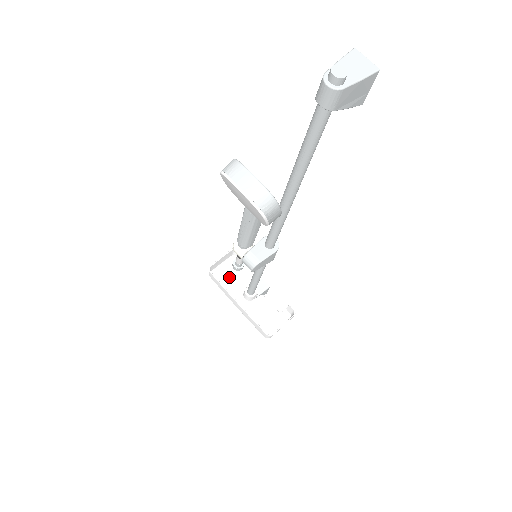
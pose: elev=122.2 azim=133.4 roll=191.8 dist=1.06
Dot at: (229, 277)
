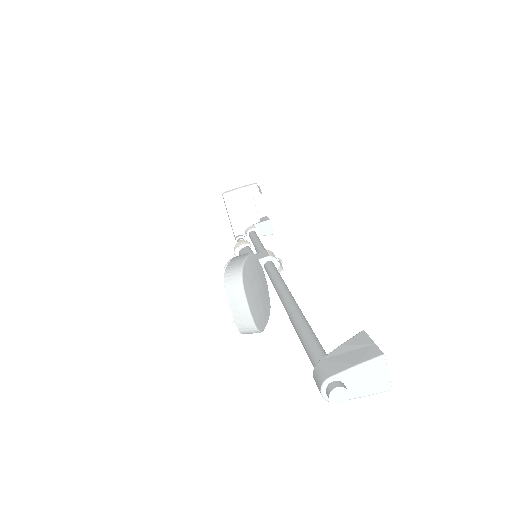
Dot at: (241, 206)
